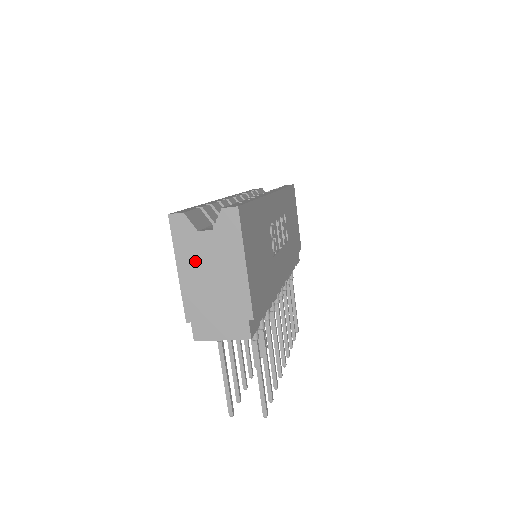
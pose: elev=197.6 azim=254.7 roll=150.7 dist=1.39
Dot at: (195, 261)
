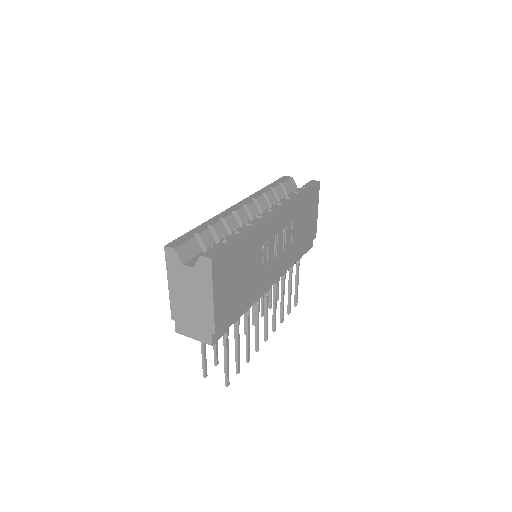
Dot at: (180, 283)
